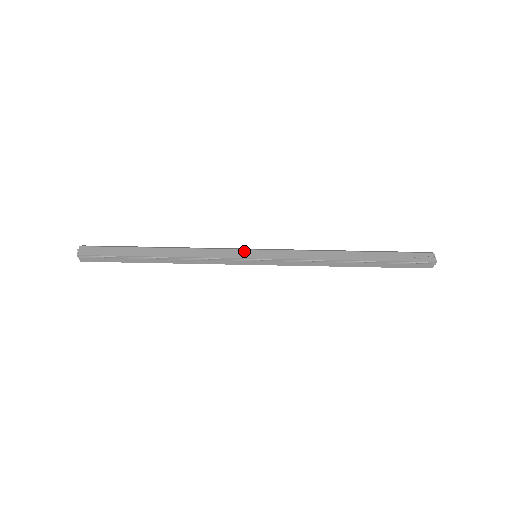
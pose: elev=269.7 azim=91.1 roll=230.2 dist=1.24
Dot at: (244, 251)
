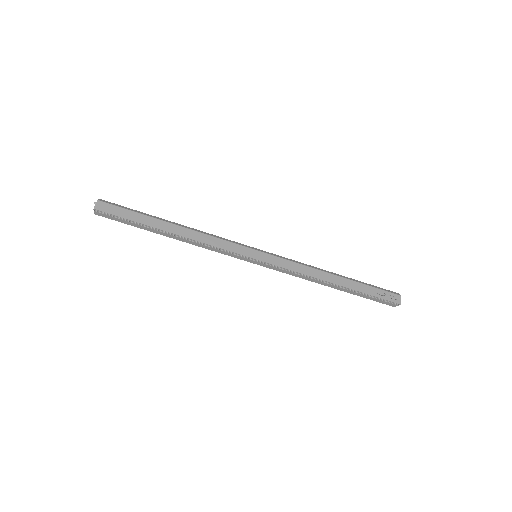
Dot at: (247, 249)
